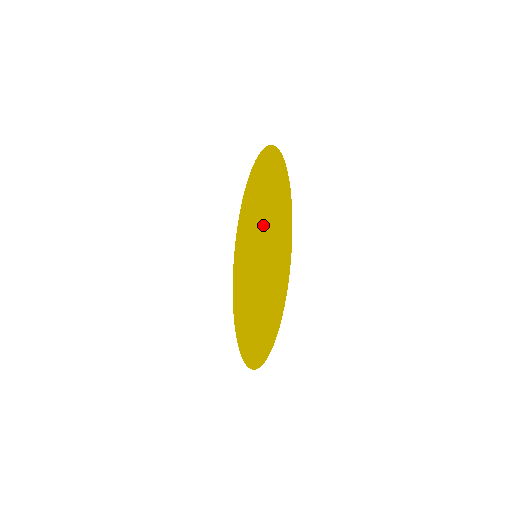
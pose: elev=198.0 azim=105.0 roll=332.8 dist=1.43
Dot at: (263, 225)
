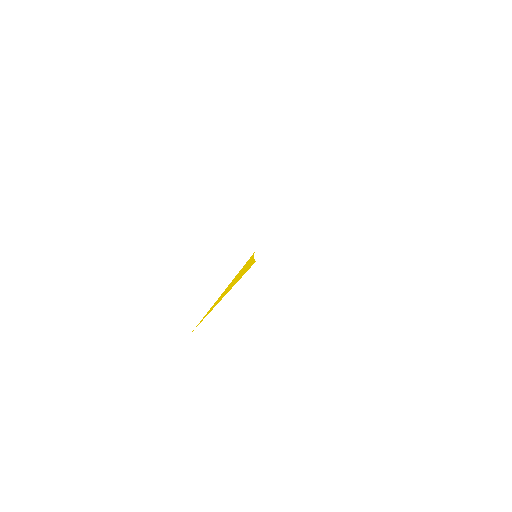
Dot at: occluded
